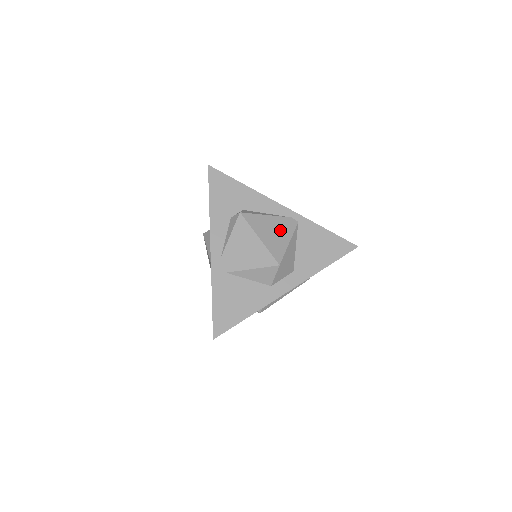
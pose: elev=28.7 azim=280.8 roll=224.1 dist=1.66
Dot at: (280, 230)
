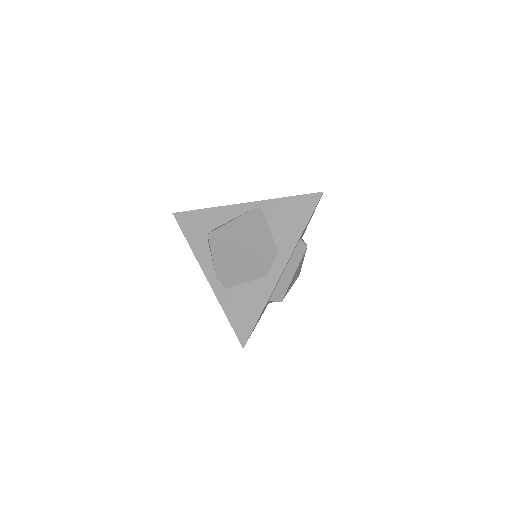
Dot at: (246, 226)
